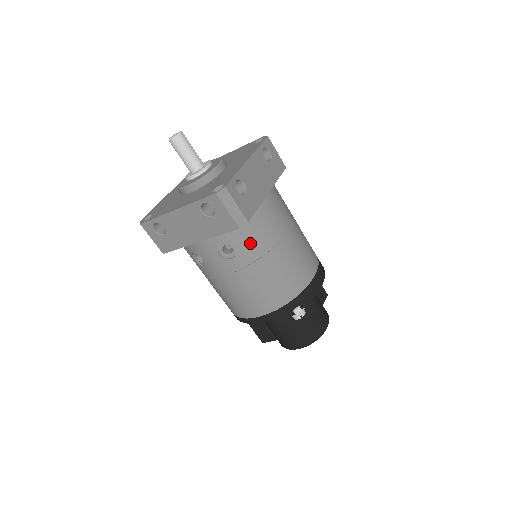
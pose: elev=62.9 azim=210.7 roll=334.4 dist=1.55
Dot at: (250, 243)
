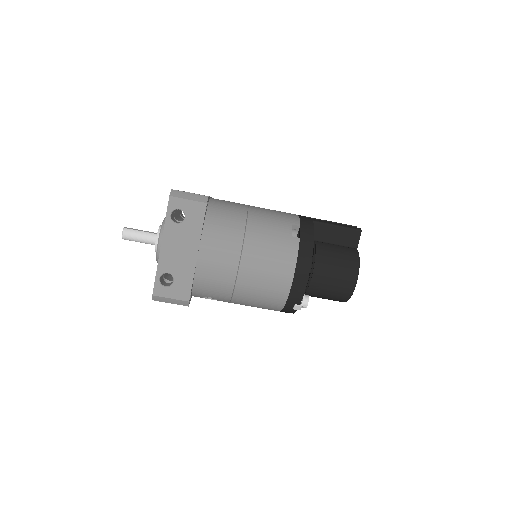
Dot at: (215, 293)
